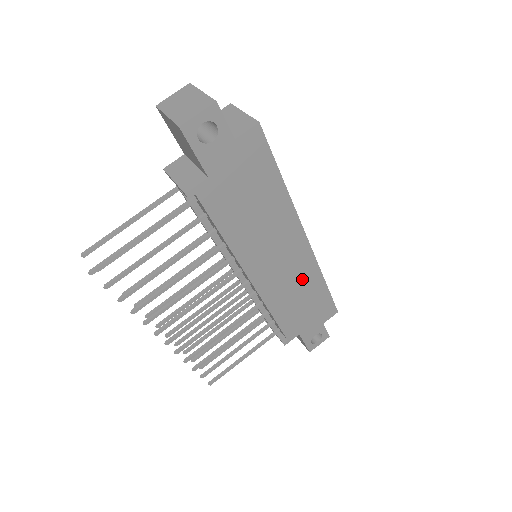
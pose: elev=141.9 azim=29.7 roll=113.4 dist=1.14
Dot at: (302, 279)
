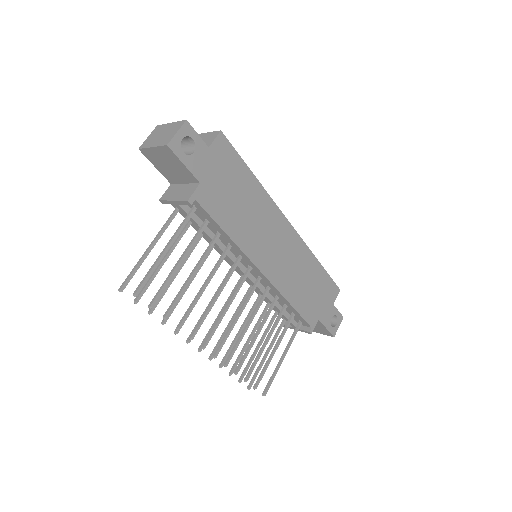
Dot at: (300, 263)
